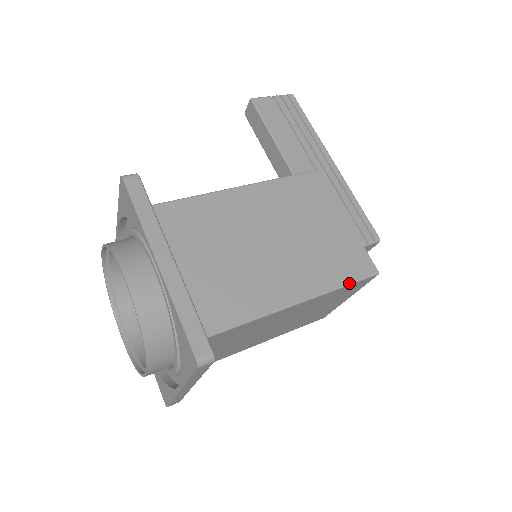
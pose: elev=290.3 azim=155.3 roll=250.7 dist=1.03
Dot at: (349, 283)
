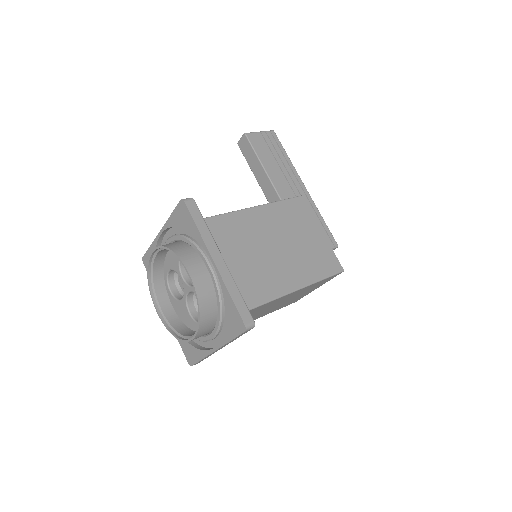
Dot at: (326, 277)
